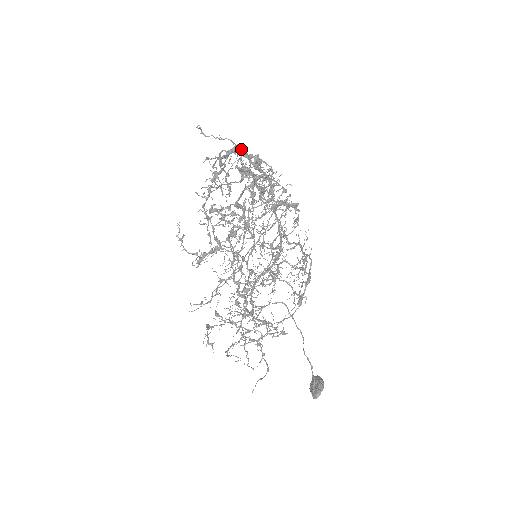
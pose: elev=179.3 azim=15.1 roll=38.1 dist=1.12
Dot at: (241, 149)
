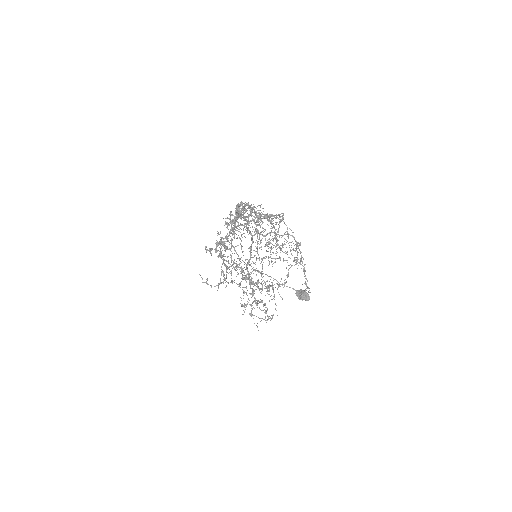
Dot at: occluded
